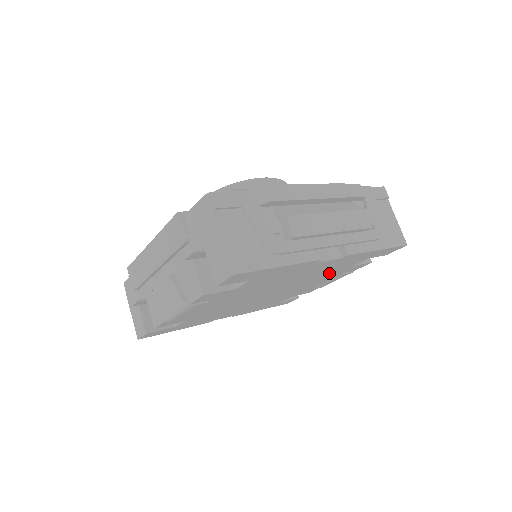
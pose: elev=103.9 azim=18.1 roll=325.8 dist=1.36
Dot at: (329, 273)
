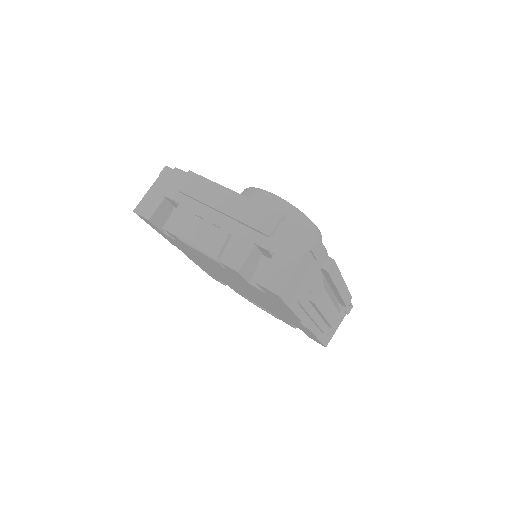
Dot at: (276, 313)
